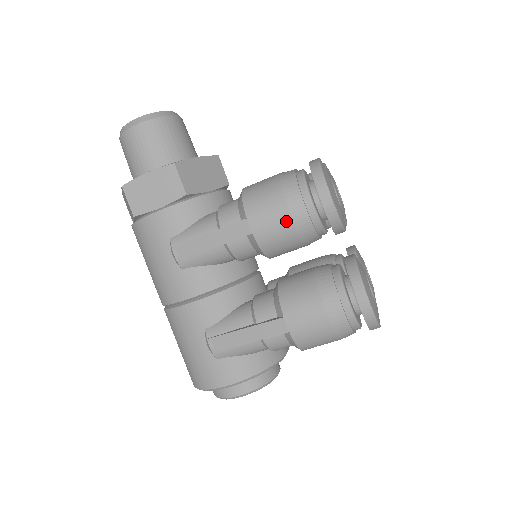
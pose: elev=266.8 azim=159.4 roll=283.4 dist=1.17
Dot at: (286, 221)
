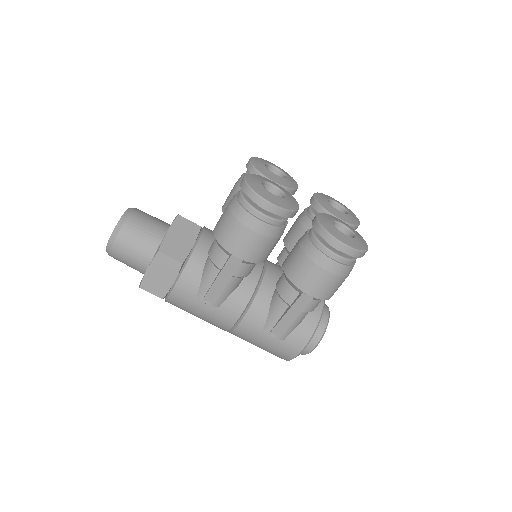
Dot at: (257, 238)
